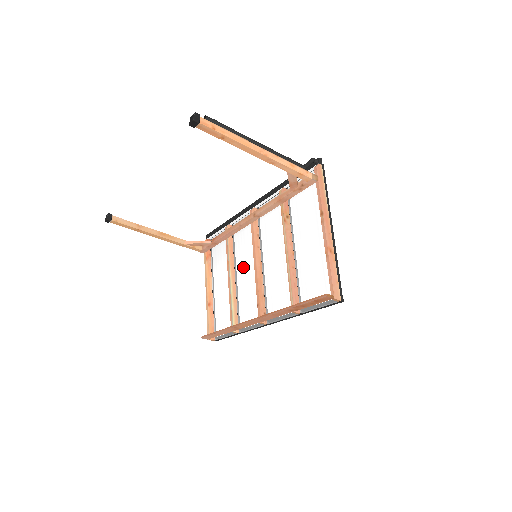
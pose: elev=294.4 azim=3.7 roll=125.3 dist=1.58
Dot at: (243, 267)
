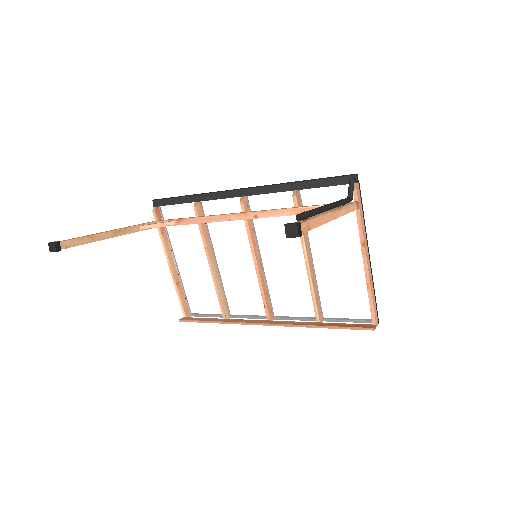
Dot at: (229, 256)
